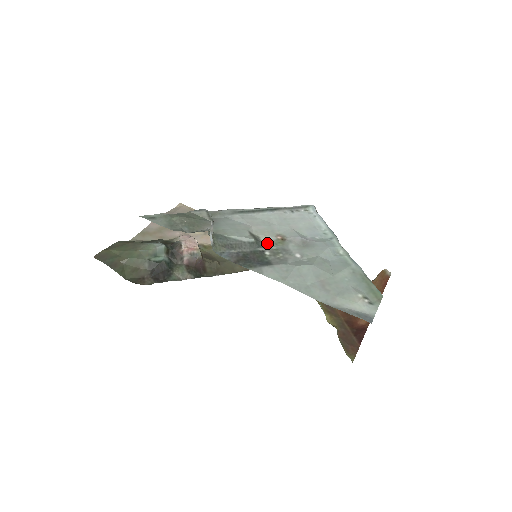
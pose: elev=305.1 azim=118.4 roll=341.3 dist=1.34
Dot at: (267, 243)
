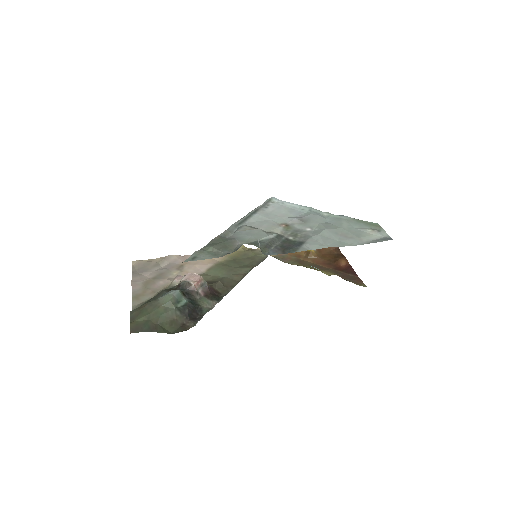
Dot at: (281, 233)
